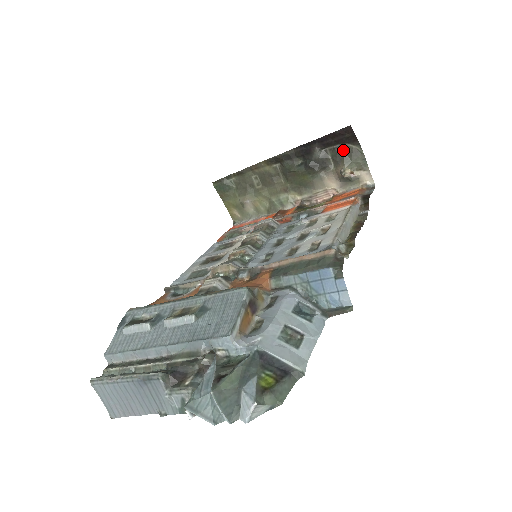
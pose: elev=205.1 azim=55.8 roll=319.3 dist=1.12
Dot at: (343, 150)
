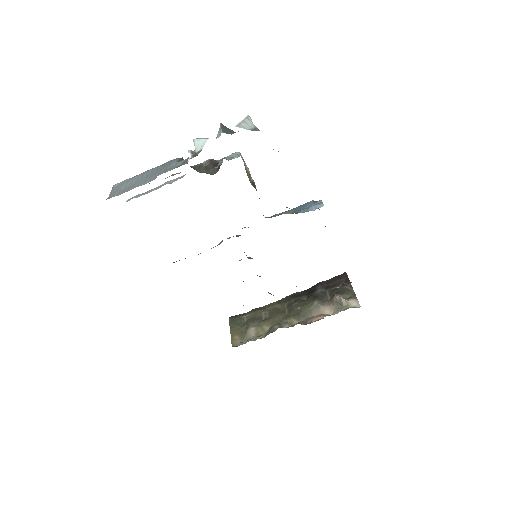
Dot at: (339, 290)
